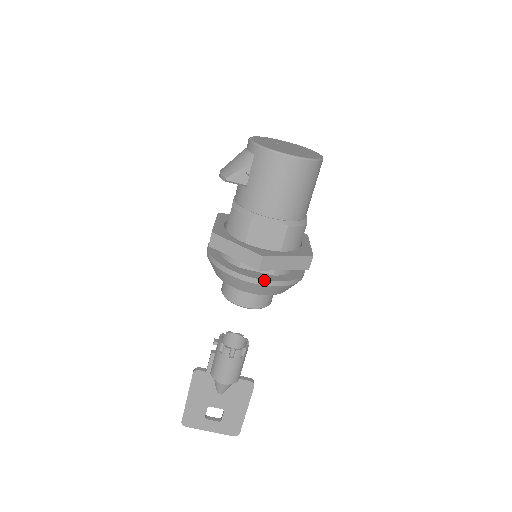
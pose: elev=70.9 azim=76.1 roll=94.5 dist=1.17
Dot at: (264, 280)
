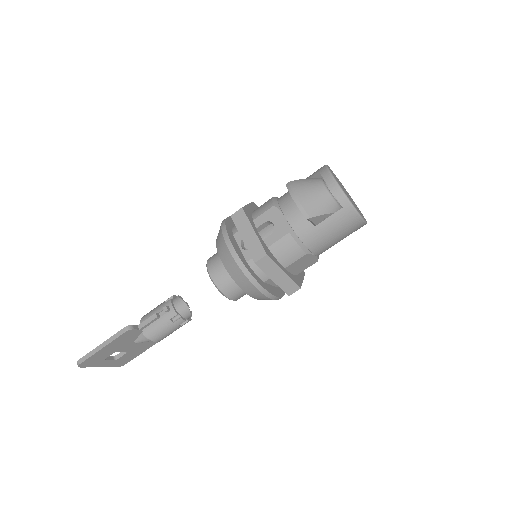
Dot at: occluded
